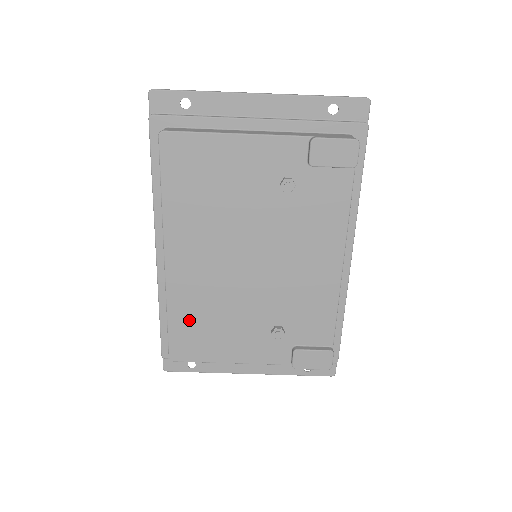
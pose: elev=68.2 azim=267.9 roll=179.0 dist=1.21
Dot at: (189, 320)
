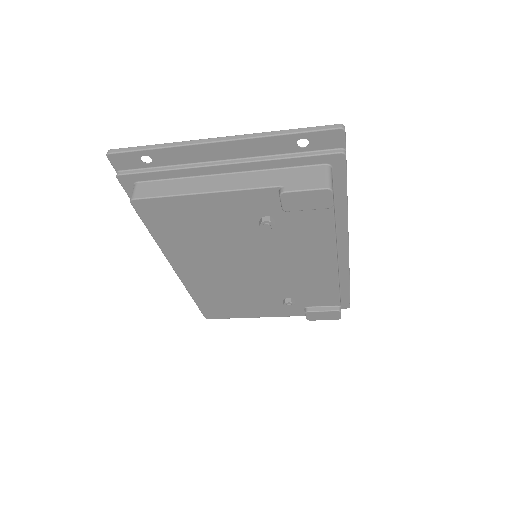
Dot at: (212, 300)
